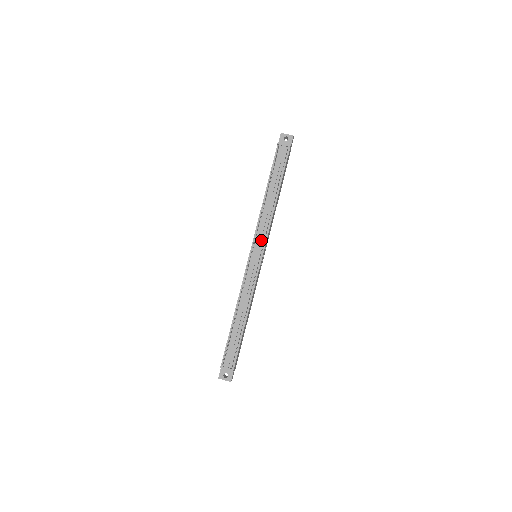
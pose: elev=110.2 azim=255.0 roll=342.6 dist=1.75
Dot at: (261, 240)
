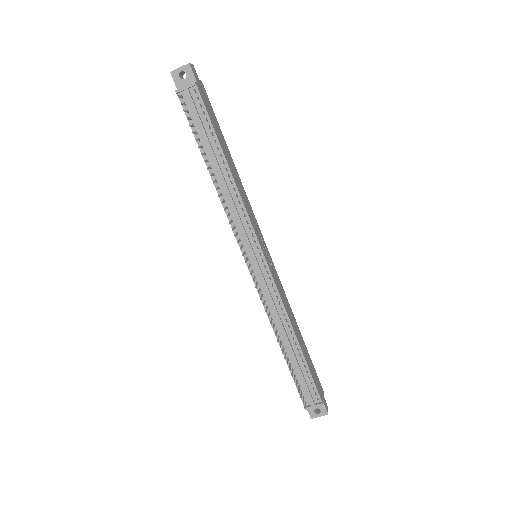
Dot at: (247, 236)
